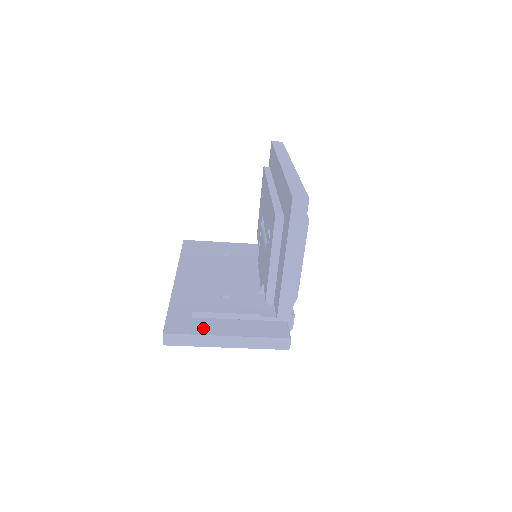
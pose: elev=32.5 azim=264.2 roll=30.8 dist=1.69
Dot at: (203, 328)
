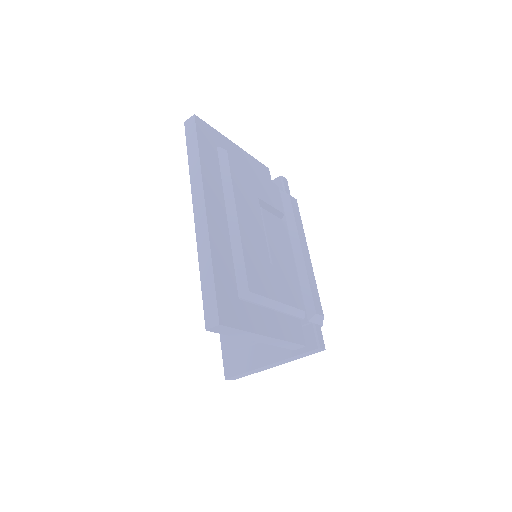
Dot at: (249, 361)
